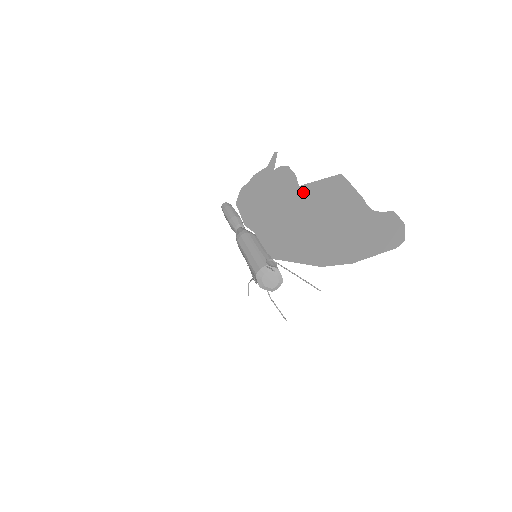
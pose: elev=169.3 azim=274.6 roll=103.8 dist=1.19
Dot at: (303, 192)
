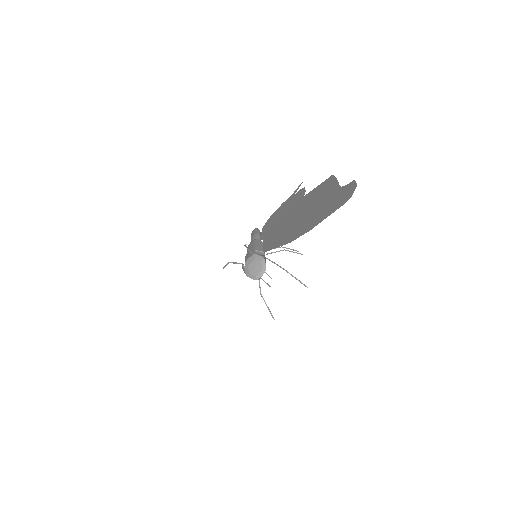
Dot at: (304, 198)
